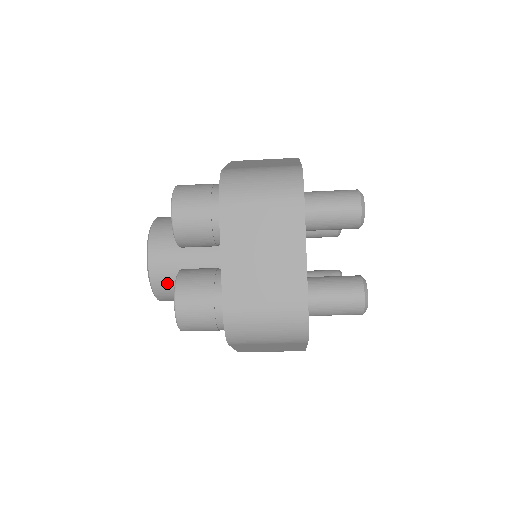
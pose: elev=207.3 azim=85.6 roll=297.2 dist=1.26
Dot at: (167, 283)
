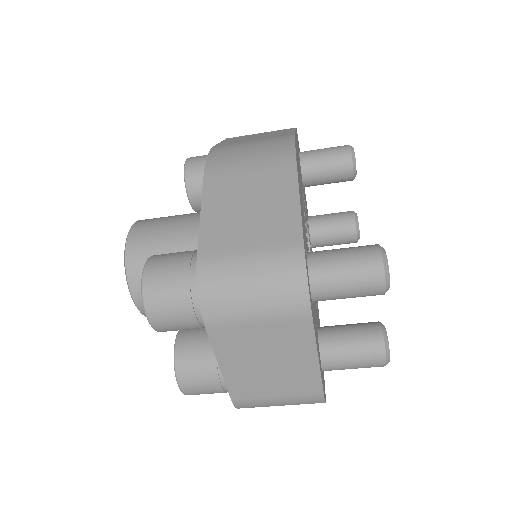
Dot at: occluded
